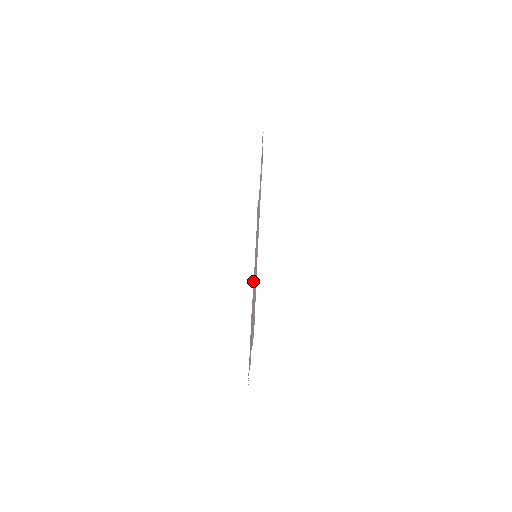
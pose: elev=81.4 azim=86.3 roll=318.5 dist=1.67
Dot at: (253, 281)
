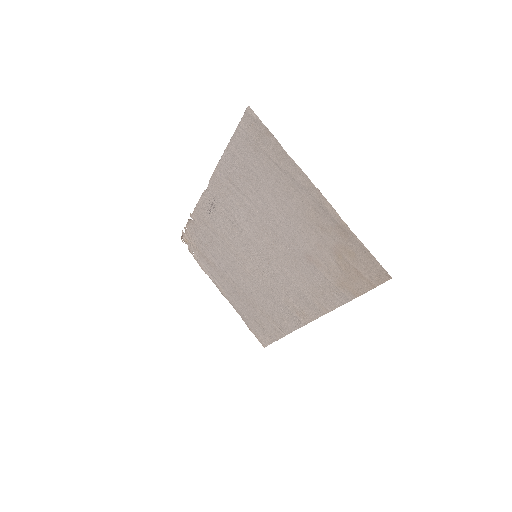
Dot at: (297, 312)
